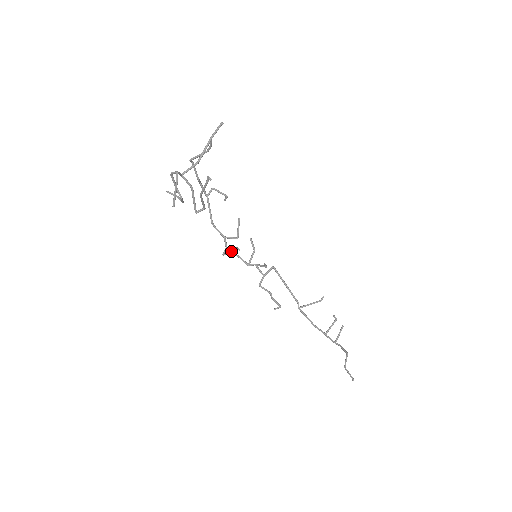
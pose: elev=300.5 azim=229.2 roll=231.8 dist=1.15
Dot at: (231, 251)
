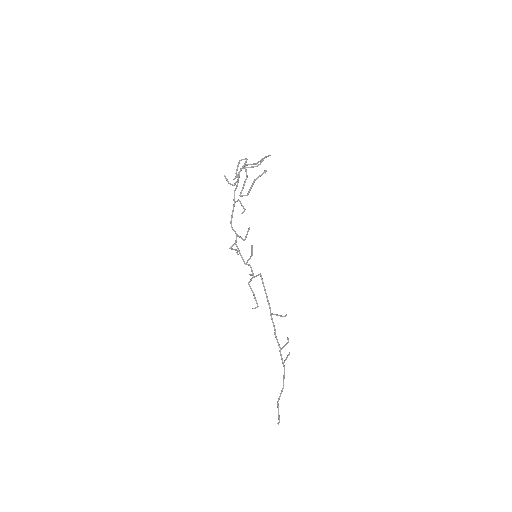
Dot at: occluded
